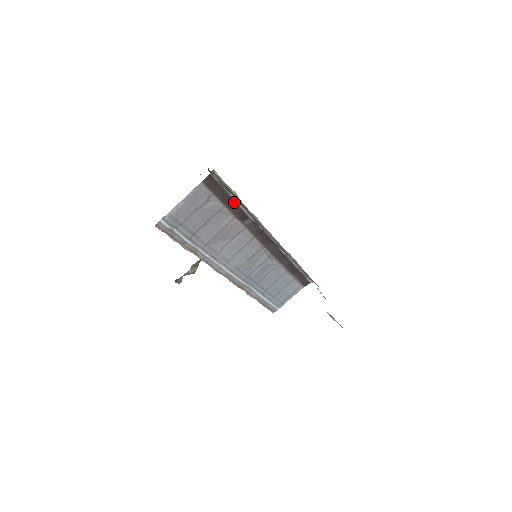
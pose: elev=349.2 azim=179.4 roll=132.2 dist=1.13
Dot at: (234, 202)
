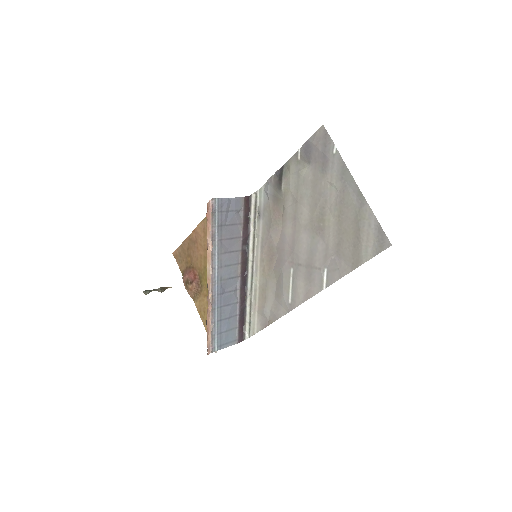
Dot at: (248, 225)
